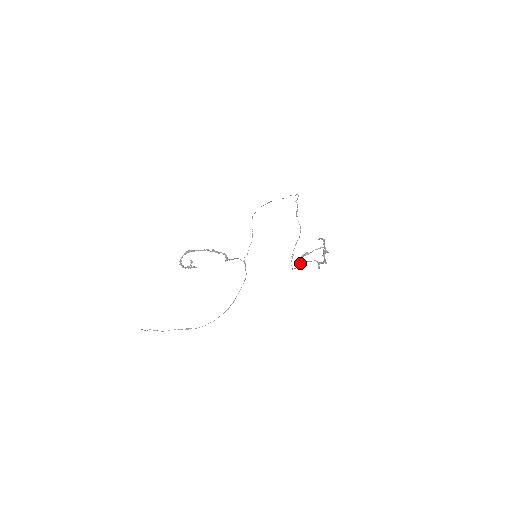
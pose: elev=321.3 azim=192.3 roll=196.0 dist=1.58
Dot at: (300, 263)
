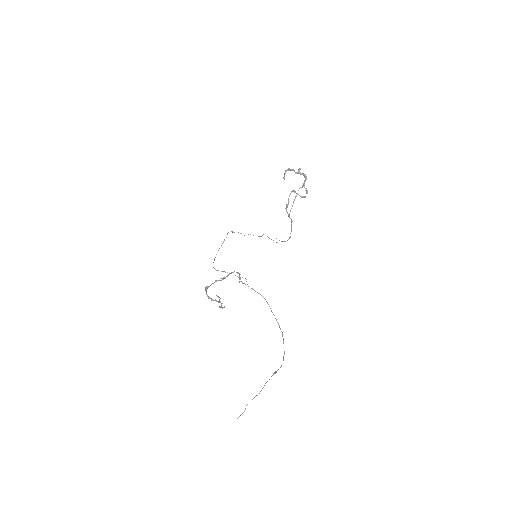
Dot at: occluded
